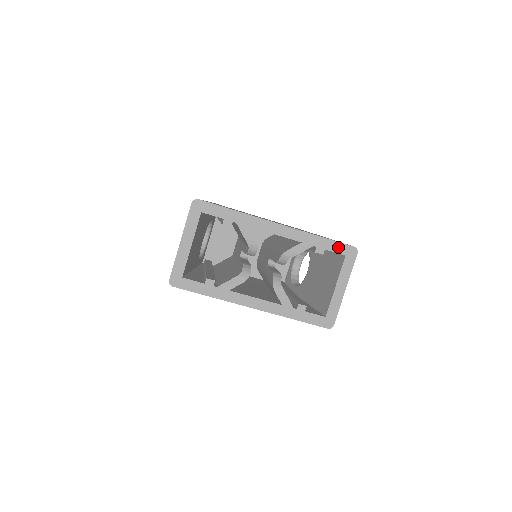
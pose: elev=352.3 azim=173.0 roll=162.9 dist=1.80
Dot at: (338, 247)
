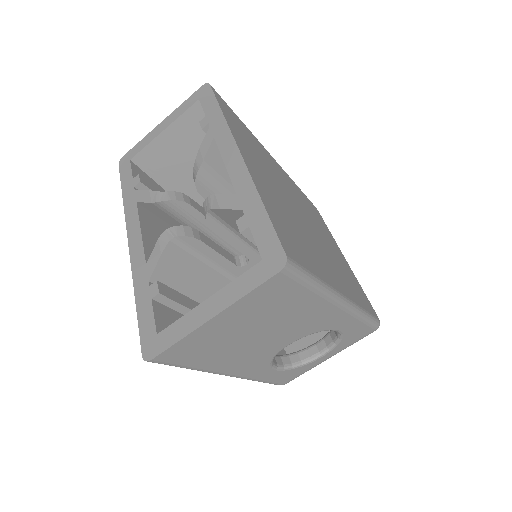
Dot at: (266, 237)
